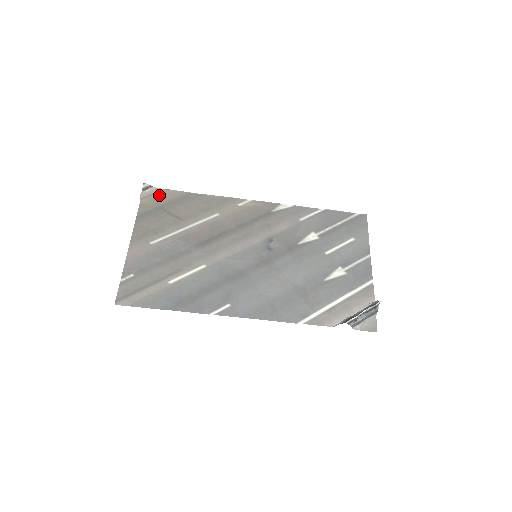
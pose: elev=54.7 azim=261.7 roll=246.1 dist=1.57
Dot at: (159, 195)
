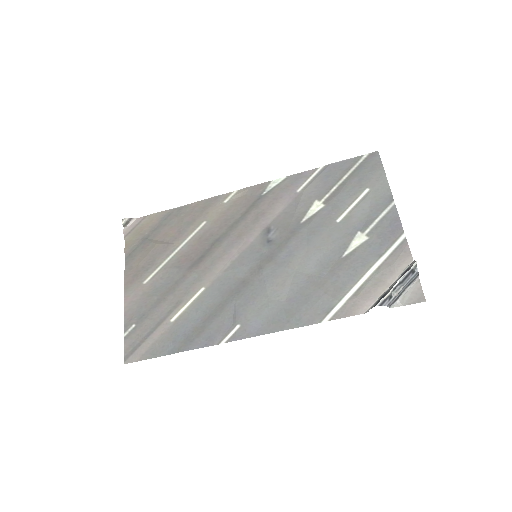
Dot at: (141, 225)
